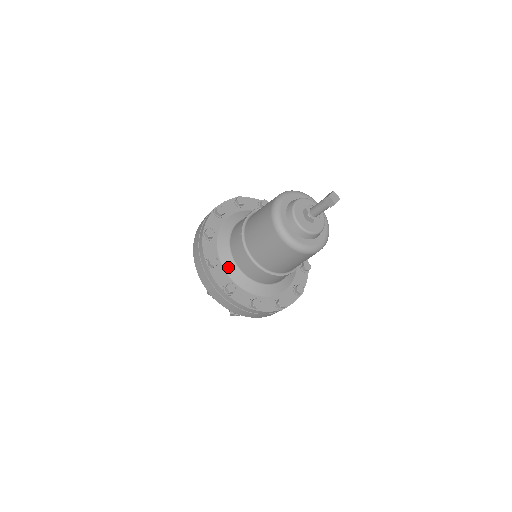
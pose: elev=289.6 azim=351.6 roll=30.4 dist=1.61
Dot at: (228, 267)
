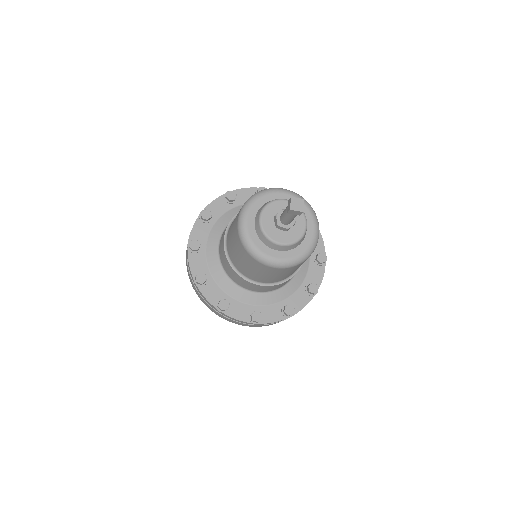
Dot at: (215, 232)
